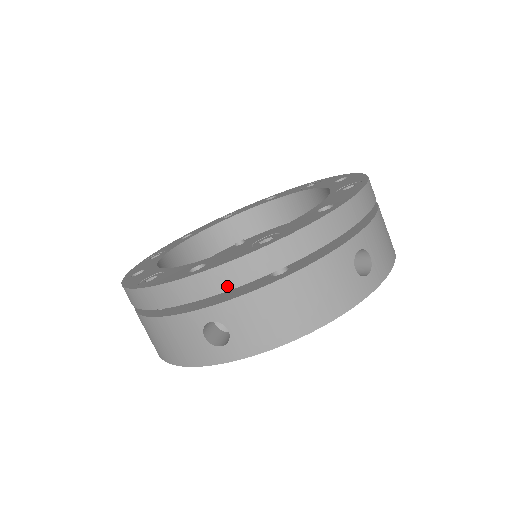
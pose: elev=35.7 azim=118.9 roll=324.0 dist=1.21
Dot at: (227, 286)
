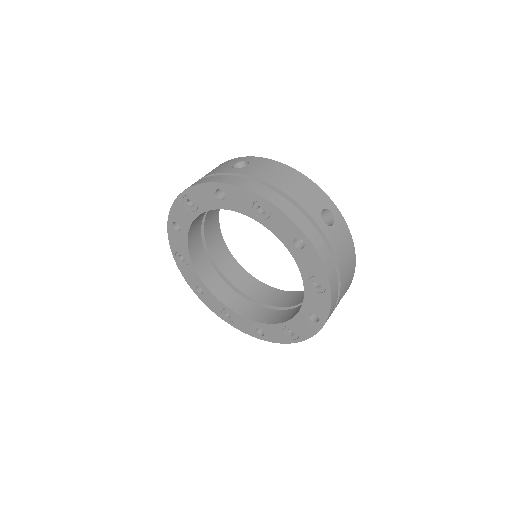
Dot at: occluded
